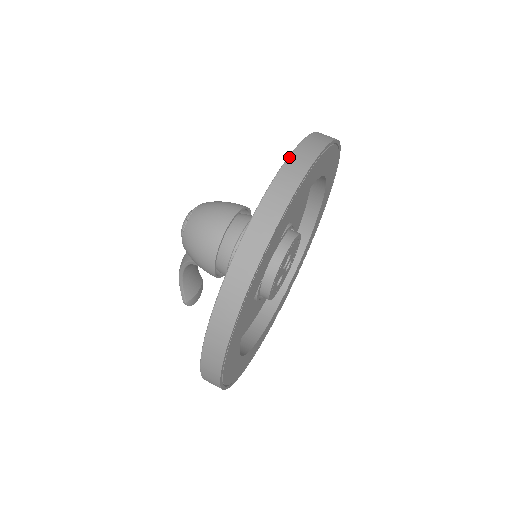
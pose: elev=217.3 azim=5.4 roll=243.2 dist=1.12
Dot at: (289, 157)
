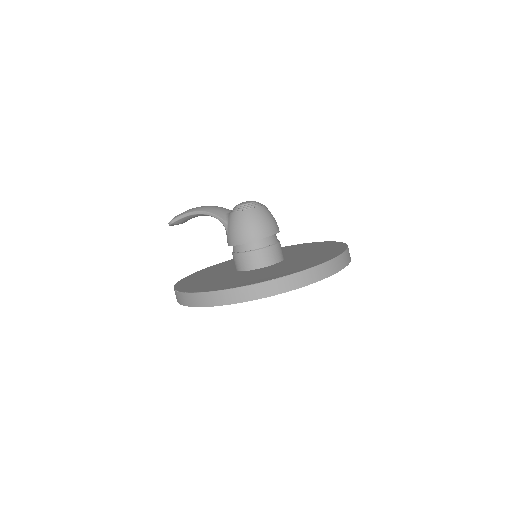
Dot at: (343, 253)
